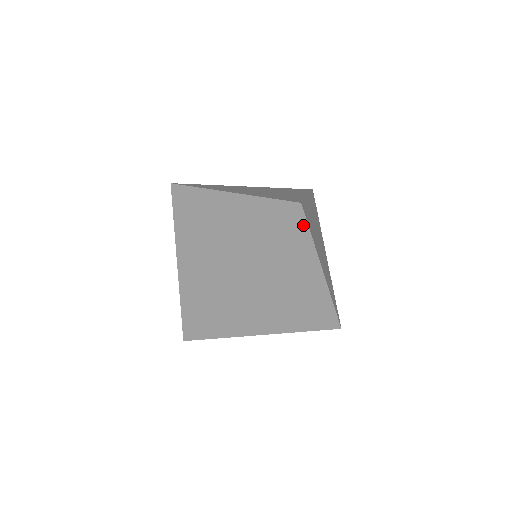
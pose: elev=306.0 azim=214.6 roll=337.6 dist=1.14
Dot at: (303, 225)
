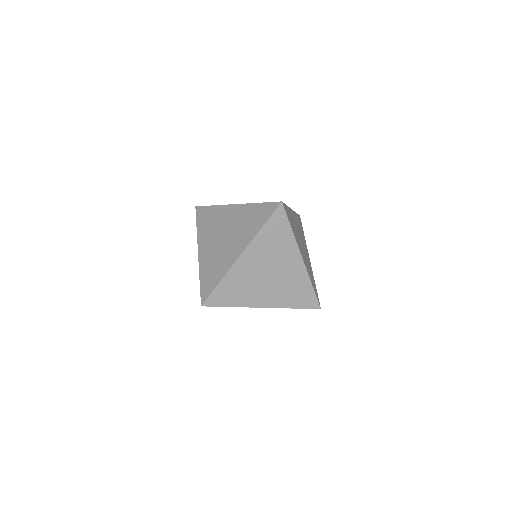
Dot at: (284, 218)
